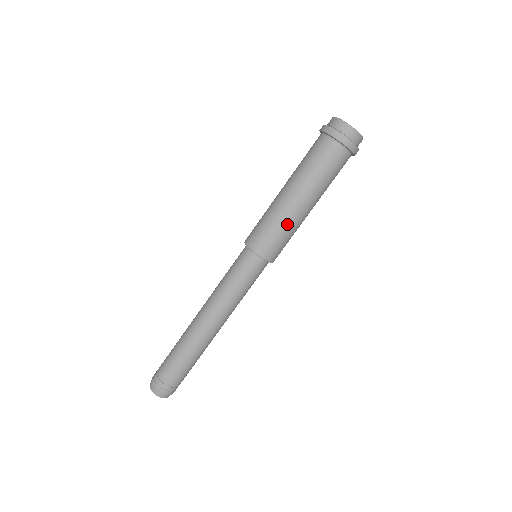
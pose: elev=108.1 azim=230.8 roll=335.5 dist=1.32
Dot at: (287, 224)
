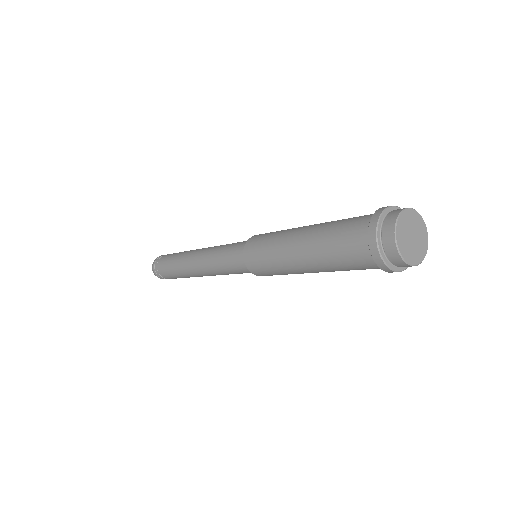
Dot at: (287, 273)
